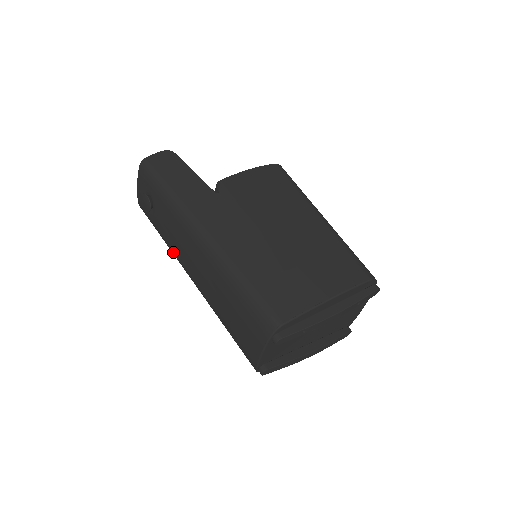
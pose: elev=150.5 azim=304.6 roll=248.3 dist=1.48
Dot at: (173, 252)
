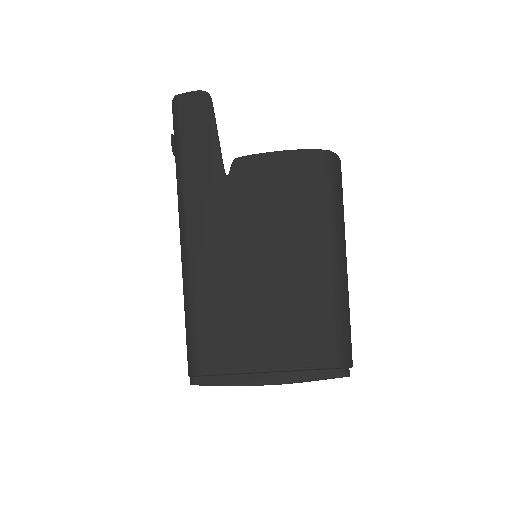
Dot at: occluded
